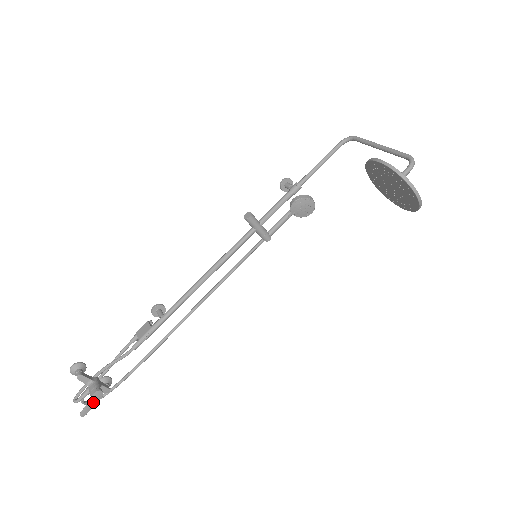
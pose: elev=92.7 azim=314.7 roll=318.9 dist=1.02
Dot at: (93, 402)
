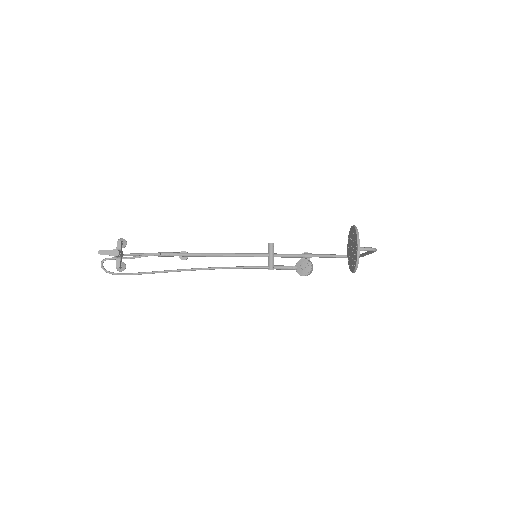
Dot at: (110, 253)
